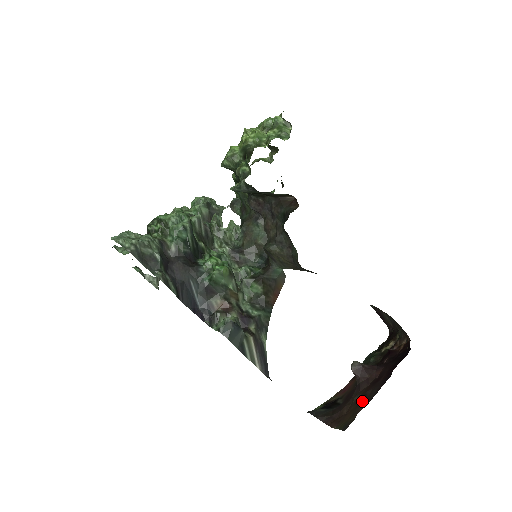
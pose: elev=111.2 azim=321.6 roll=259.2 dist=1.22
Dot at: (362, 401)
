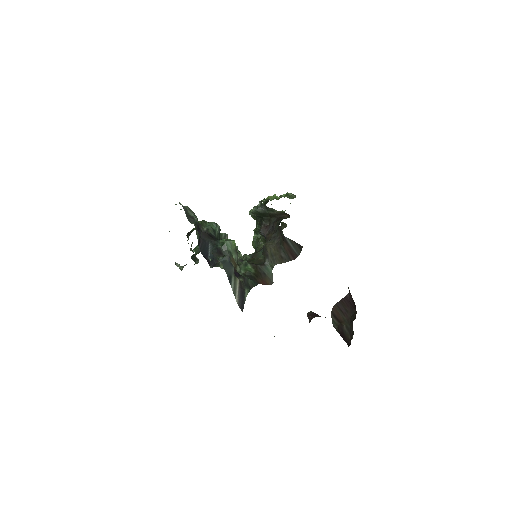
Dot at: occluded
